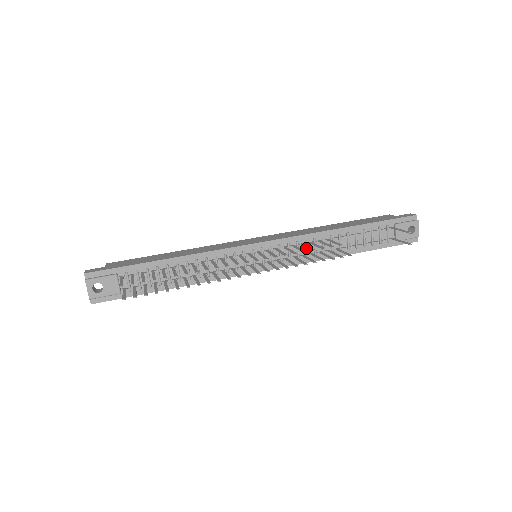
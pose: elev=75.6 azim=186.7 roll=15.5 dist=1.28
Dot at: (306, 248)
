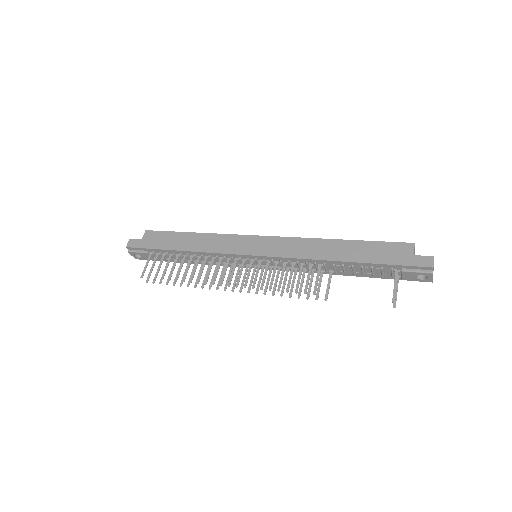
Dot at: (298, 266)
